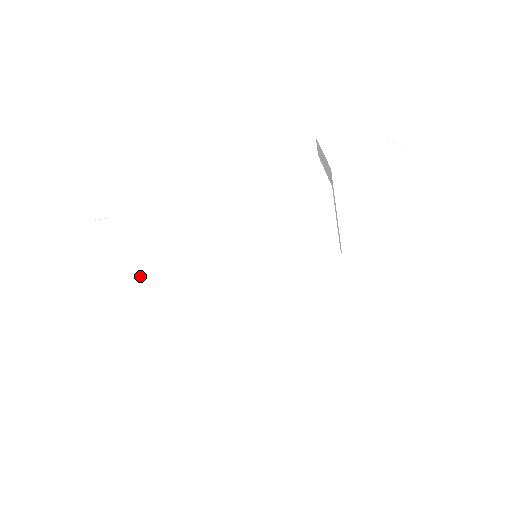
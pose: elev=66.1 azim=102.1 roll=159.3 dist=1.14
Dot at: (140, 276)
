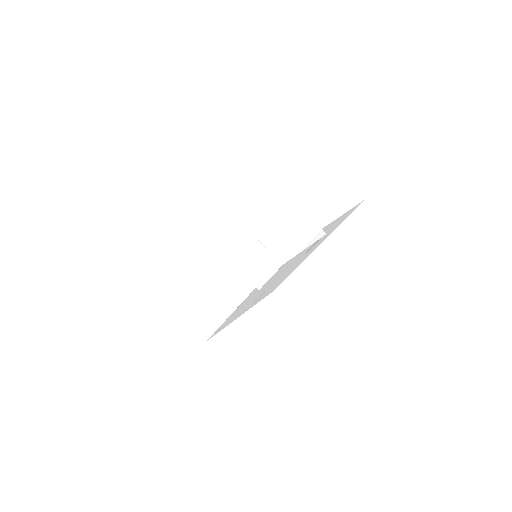
Dot at: (233, 319)
